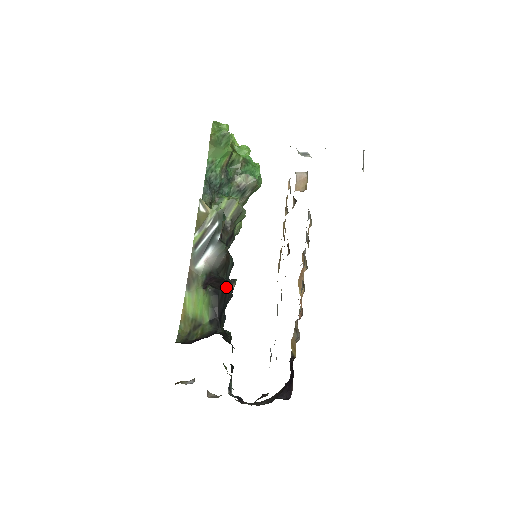
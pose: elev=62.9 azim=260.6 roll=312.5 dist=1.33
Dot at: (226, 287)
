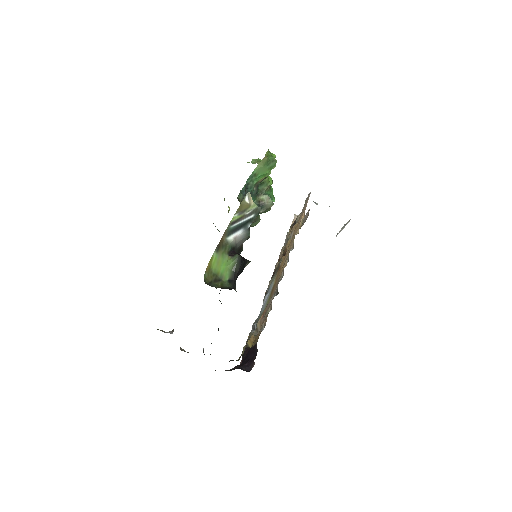
Dot at: (245, 262)
